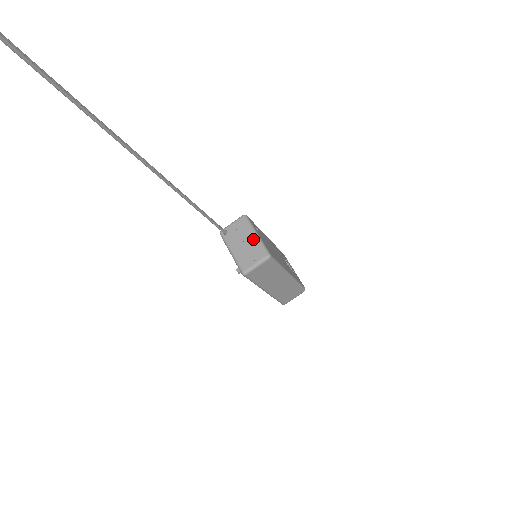
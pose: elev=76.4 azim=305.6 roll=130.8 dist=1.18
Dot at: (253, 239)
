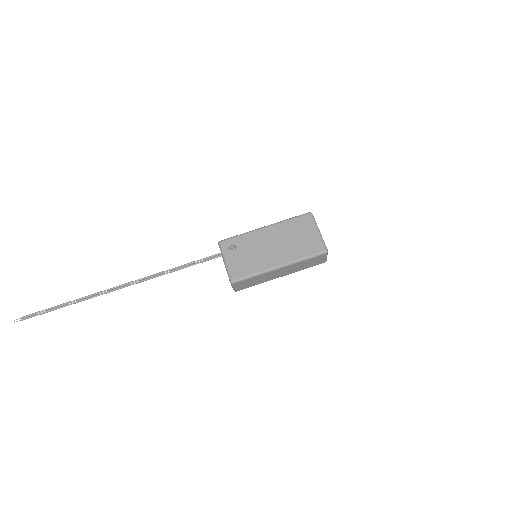
Dot at: (225, 266)
